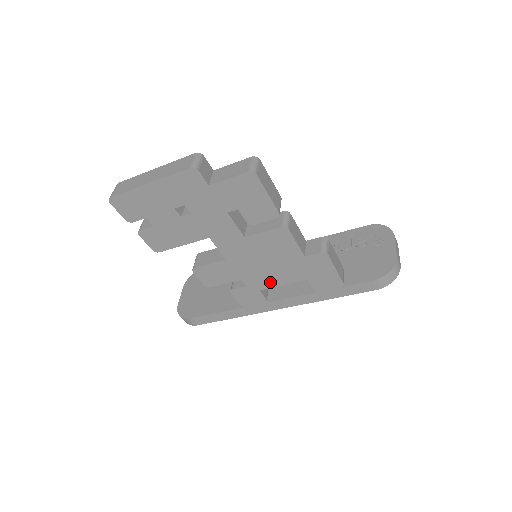
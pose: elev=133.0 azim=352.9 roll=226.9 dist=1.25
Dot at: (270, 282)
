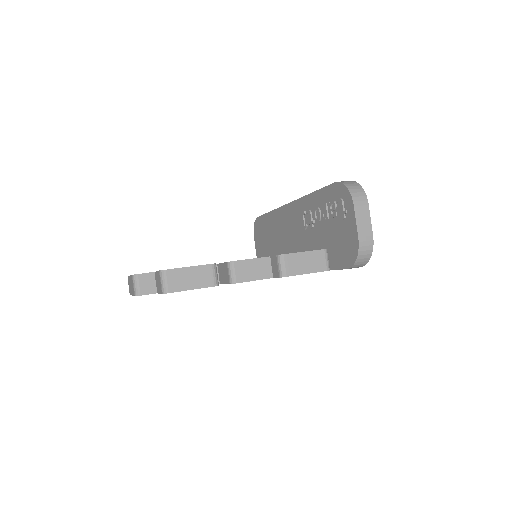
Dot at: occluded
